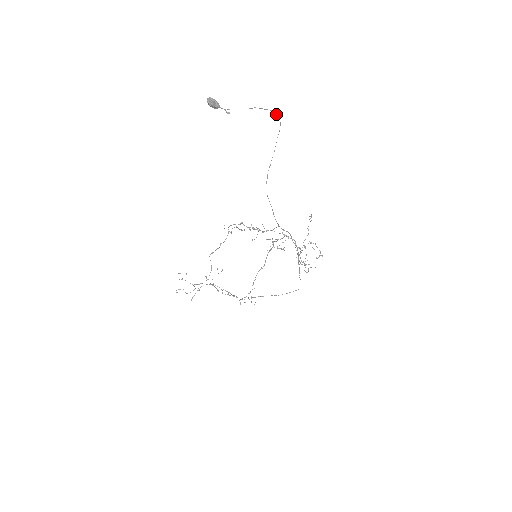
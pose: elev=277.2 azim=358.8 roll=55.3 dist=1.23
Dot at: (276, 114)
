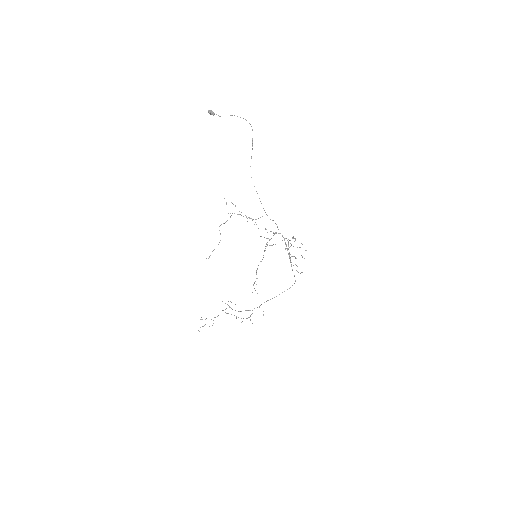
Dot at: (249, 123)
